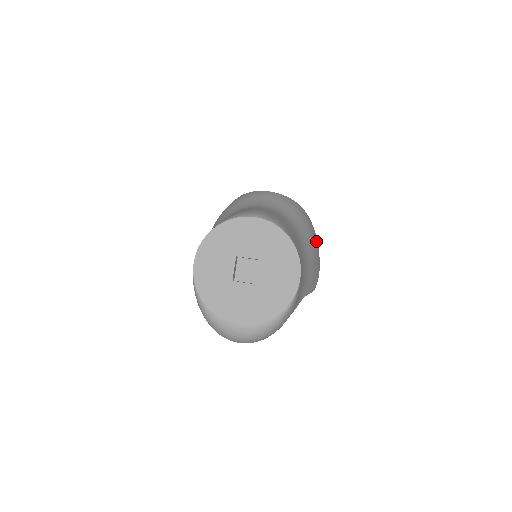
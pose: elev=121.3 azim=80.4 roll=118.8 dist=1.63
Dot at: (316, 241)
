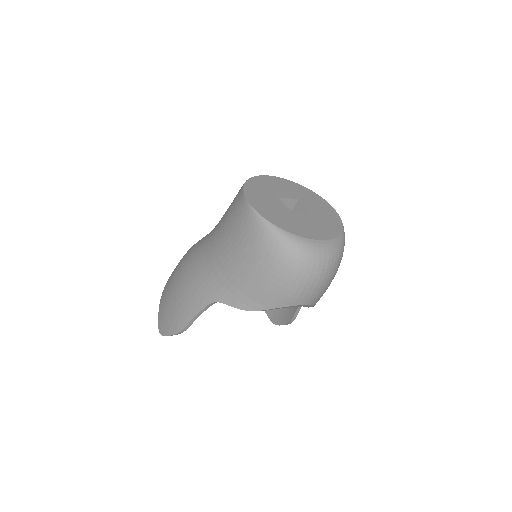
Dot at: occluded
